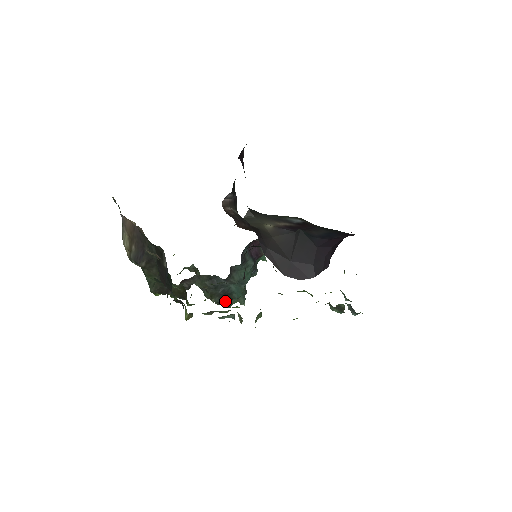
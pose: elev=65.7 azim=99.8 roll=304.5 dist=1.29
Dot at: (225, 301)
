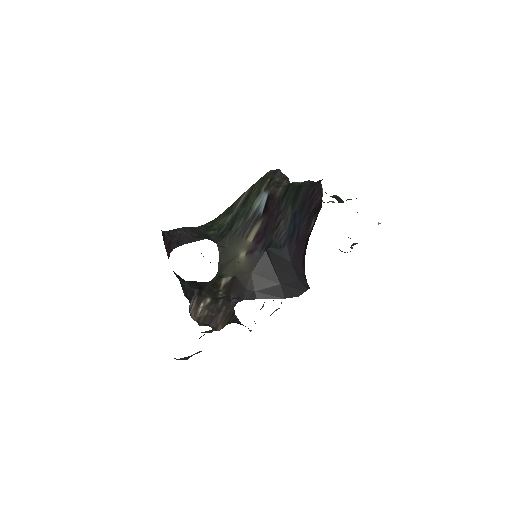
Dot at: occluded
